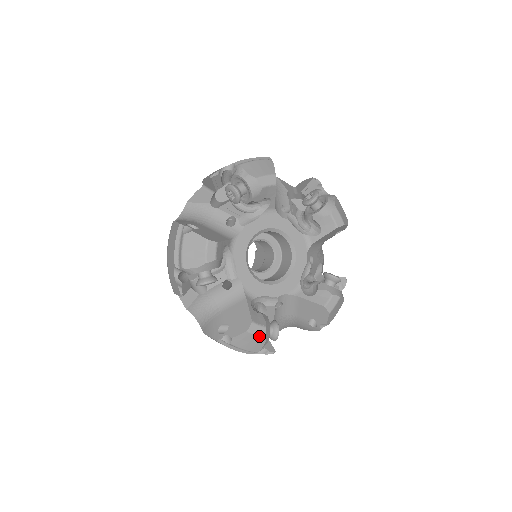
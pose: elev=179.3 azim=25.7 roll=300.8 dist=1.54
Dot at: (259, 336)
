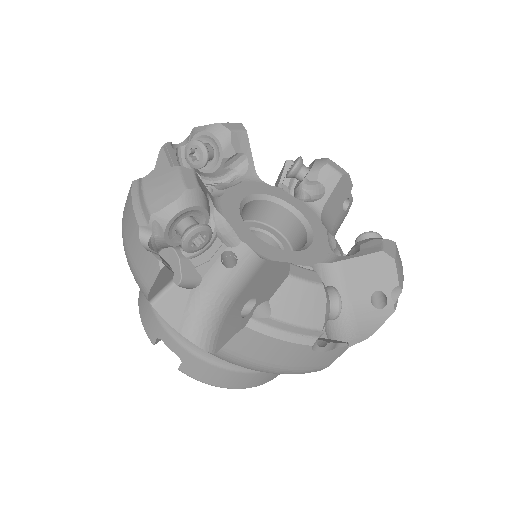
Dot at: (312, 283)
